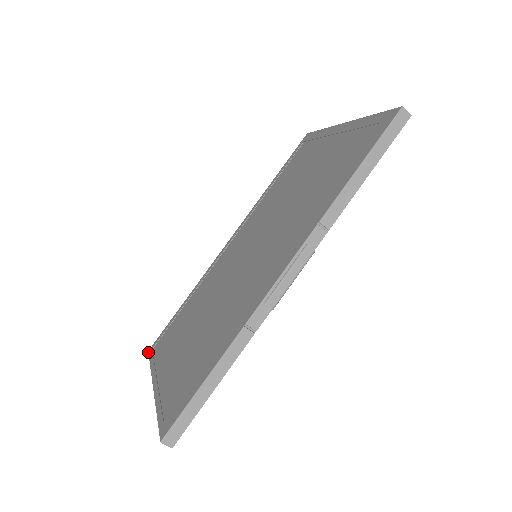
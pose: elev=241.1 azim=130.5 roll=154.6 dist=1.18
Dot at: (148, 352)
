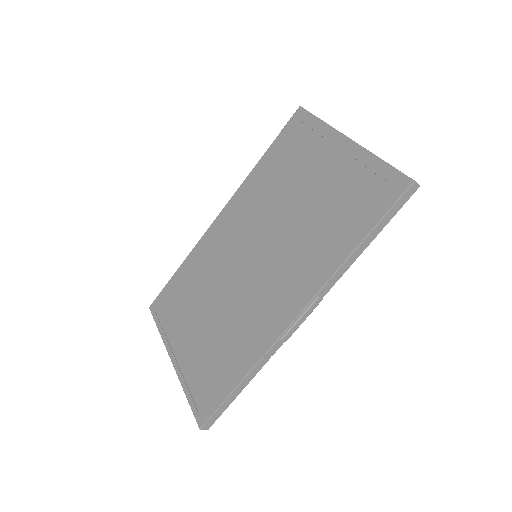
Dot at: (150, 310)
